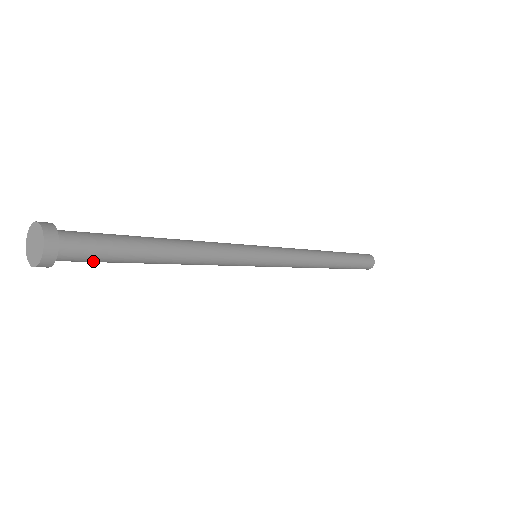
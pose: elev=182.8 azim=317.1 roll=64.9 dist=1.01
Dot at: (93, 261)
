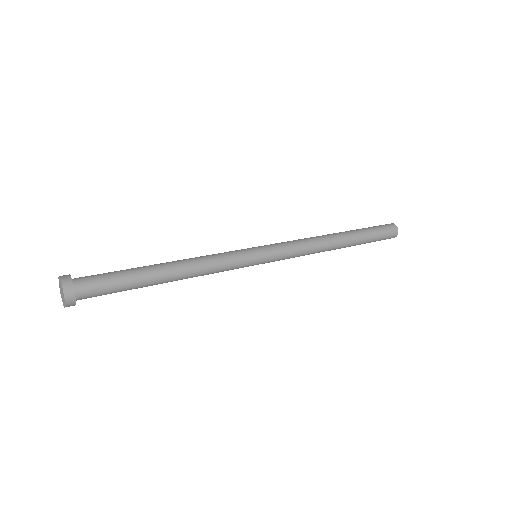
Dot at: occluded
